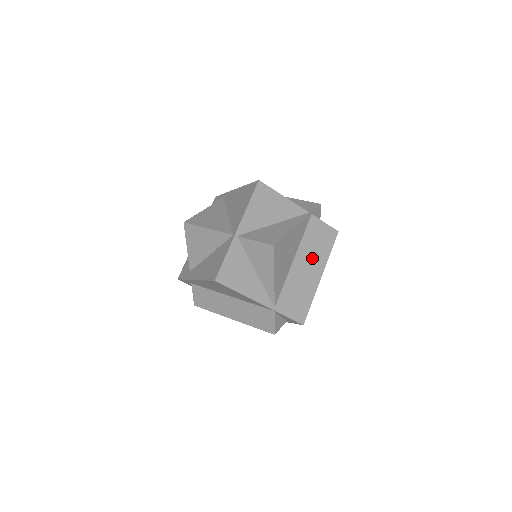
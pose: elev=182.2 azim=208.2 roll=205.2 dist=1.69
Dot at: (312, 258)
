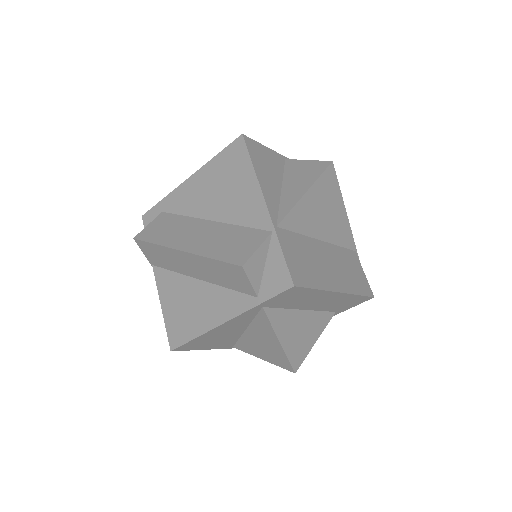
Dot at: (339, 268)
